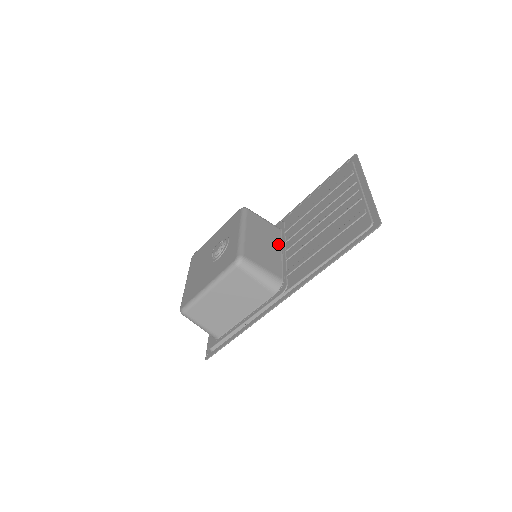
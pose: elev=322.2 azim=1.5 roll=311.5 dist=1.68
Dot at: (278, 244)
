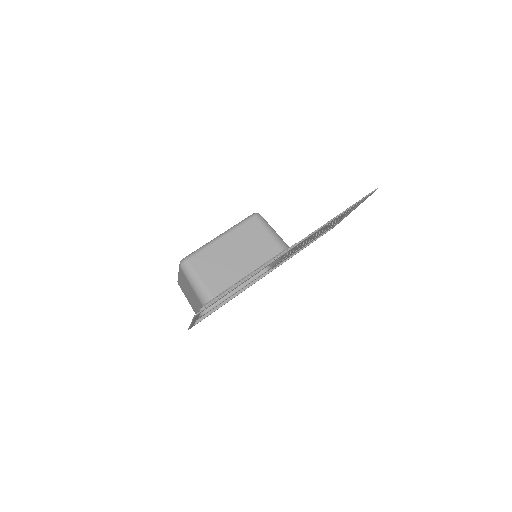
Dot at: occluded
